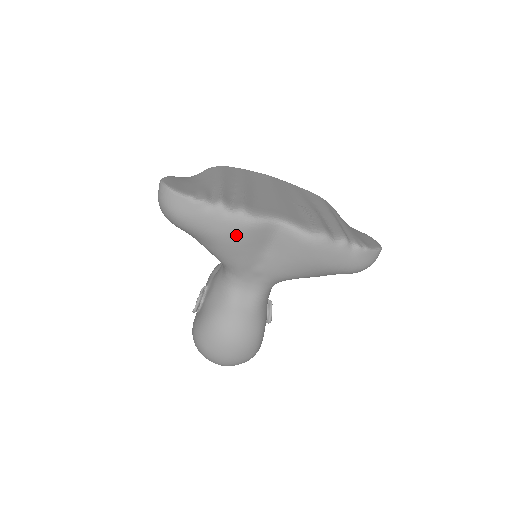
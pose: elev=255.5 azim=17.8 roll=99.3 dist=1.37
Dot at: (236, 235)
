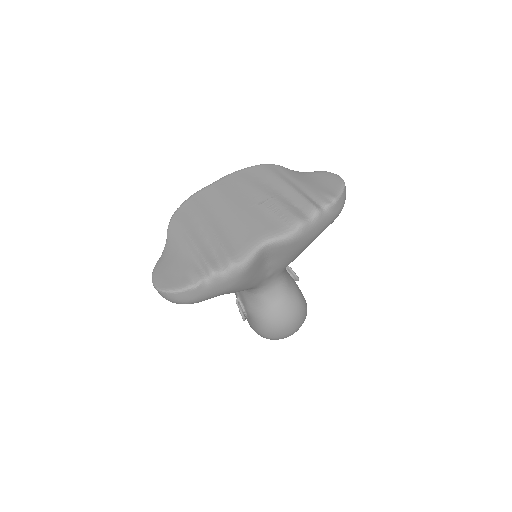
Dot at: (241, 280)
